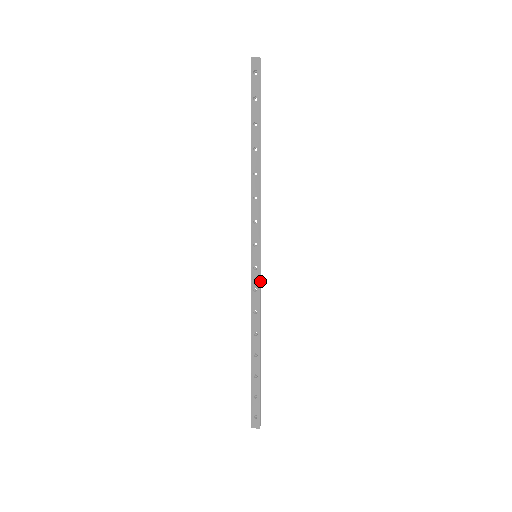
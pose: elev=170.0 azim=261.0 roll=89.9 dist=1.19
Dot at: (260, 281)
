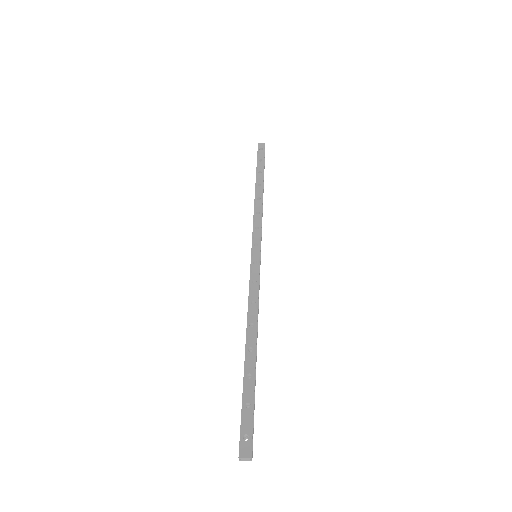
Dot at: (259, 277)
